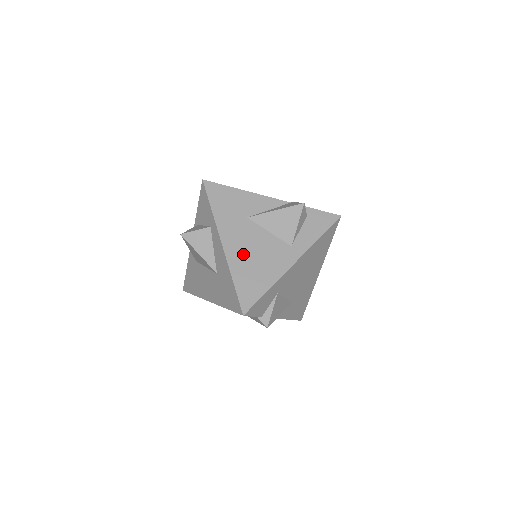
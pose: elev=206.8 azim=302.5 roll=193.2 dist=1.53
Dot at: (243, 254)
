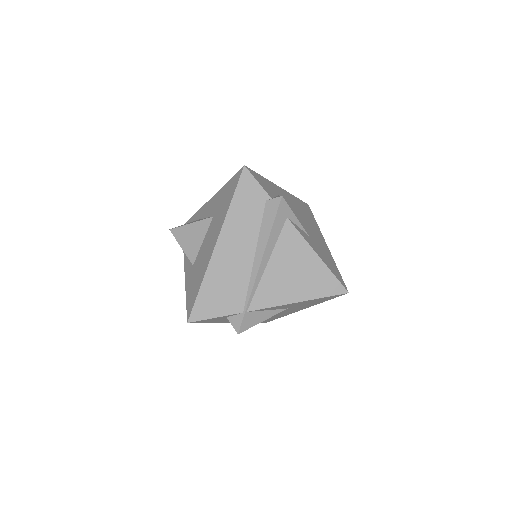
Dot at: occluded
